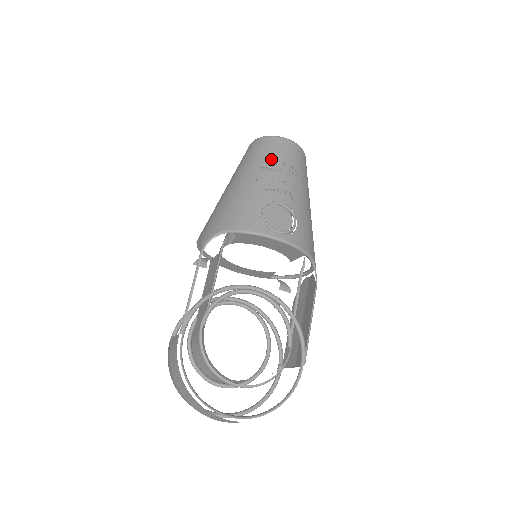
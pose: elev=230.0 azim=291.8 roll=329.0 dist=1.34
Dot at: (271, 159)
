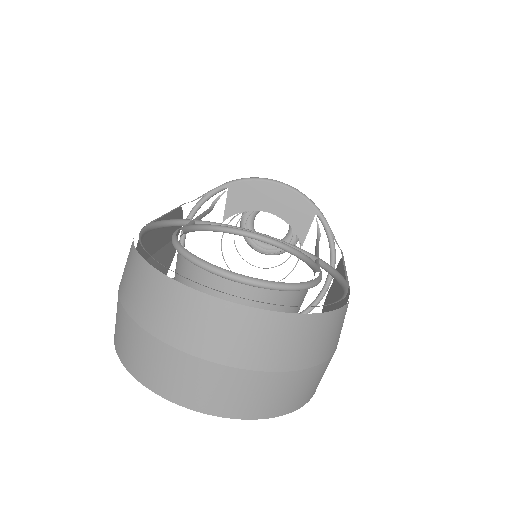
Dot at: occluded
